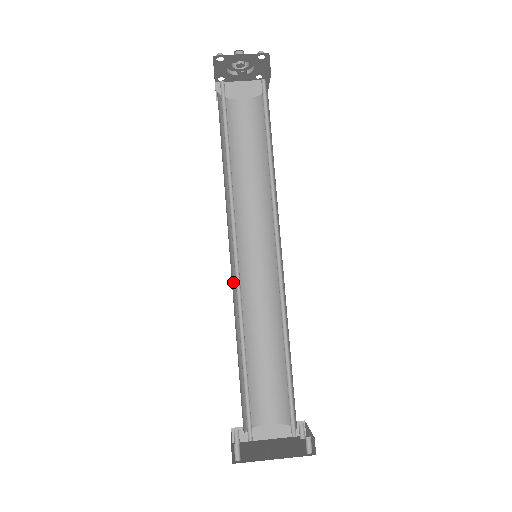
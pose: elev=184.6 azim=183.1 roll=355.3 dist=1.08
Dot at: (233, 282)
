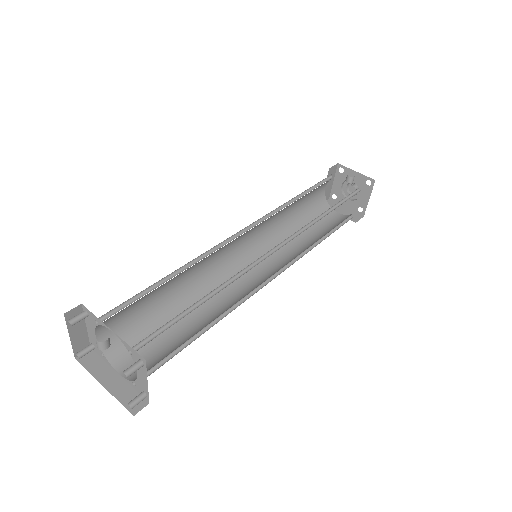
Dot at: (222, 262)
